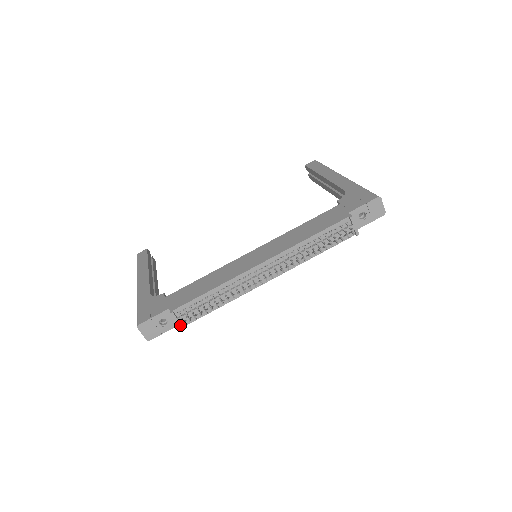
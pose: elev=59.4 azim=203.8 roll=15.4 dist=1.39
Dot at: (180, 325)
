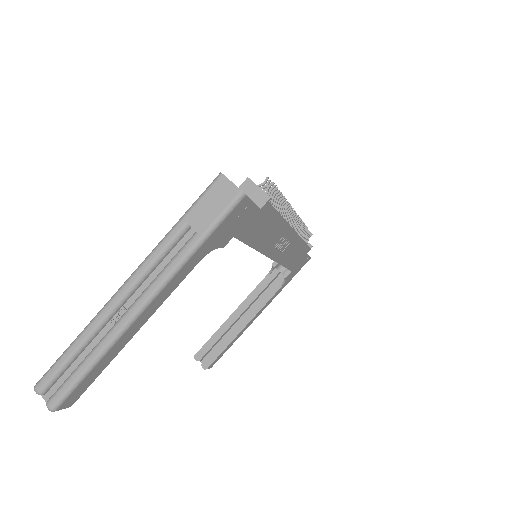
Dot at: (266, 193)
